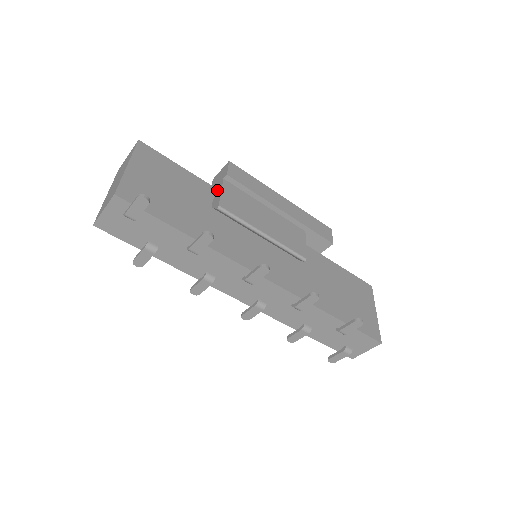
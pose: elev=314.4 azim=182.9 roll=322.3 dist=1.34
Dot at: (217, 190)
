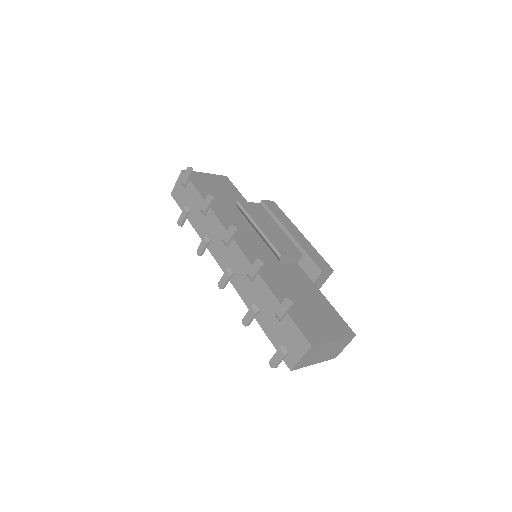
Dot at: occluded
